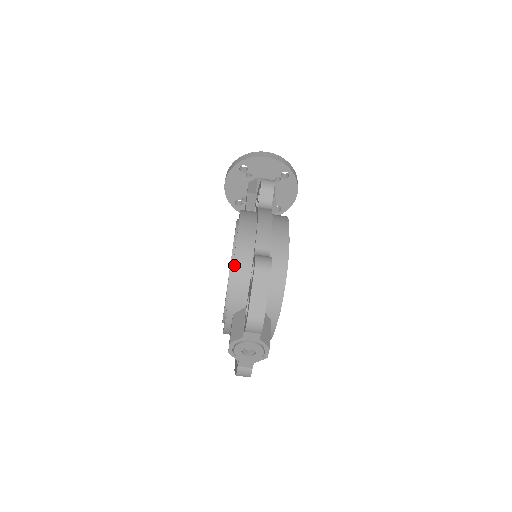
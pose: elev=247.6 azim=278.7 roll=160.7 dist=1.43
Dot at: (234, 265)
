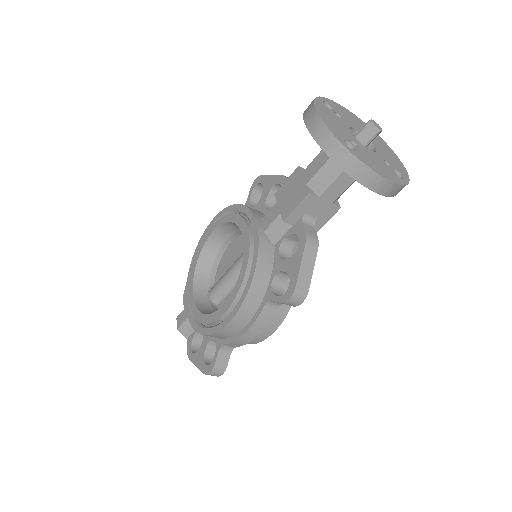
Dot at: occluded
